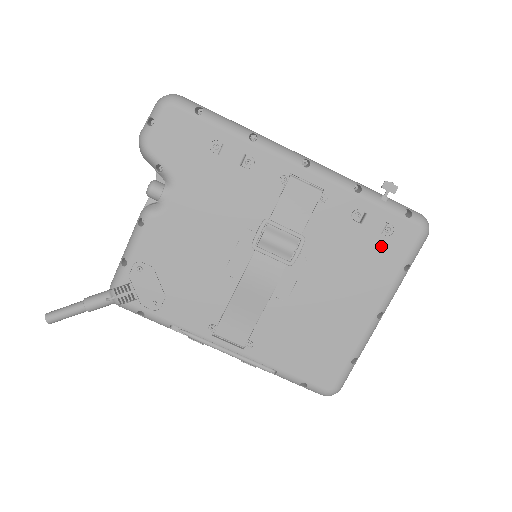
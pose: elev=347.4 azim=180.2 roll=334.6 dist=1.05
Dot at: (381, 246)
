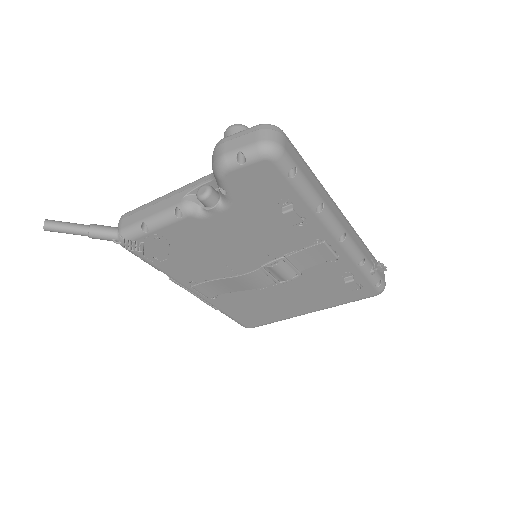
Dot at: (345, 291)
